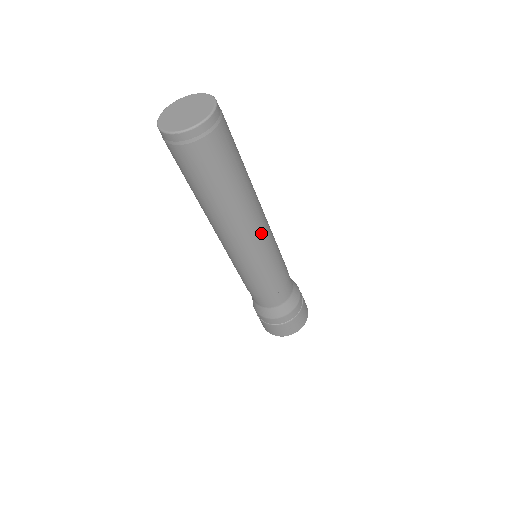
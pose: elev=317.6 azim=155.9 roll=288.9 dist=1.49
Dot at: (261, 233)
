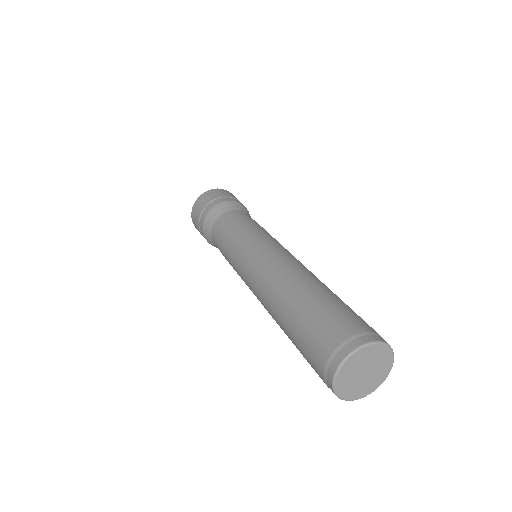
Dot at: occluded
